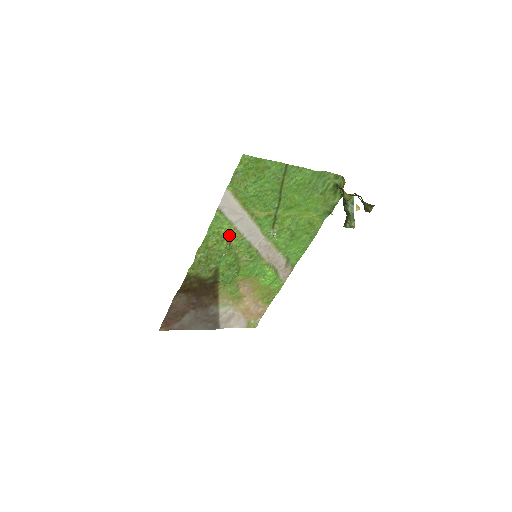
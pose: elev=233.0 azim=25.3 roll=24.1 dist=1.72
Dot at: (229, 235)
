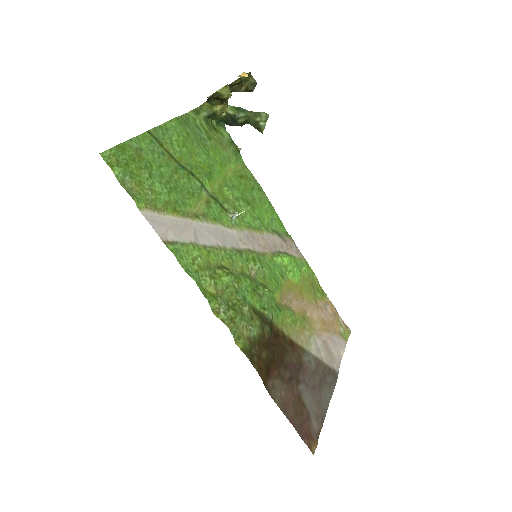
Dot at: (211, 261)
